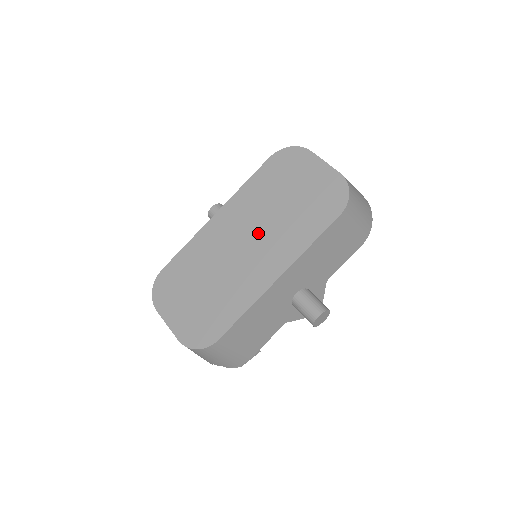
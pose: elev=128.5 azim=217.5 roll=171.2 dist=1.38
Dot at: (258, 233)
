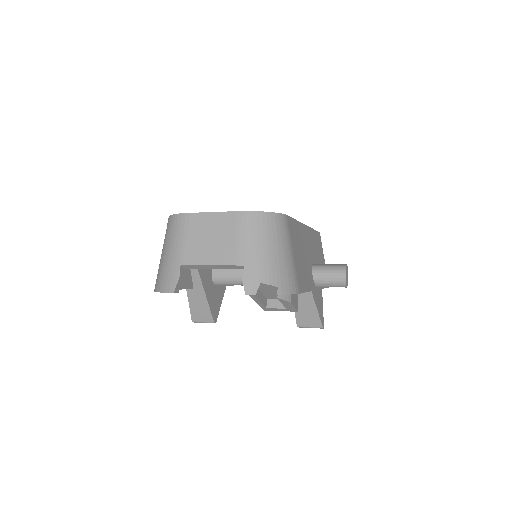
Dot at: occluded
